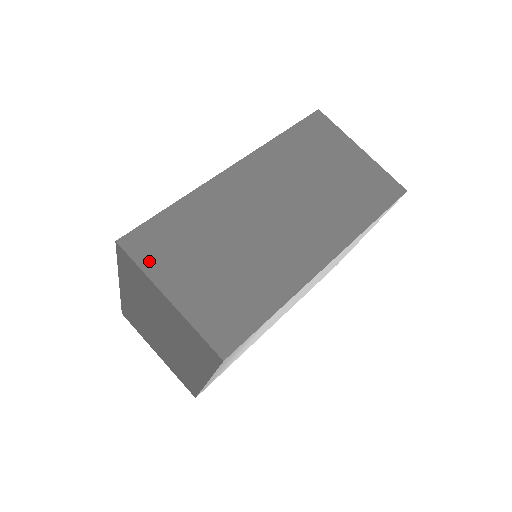
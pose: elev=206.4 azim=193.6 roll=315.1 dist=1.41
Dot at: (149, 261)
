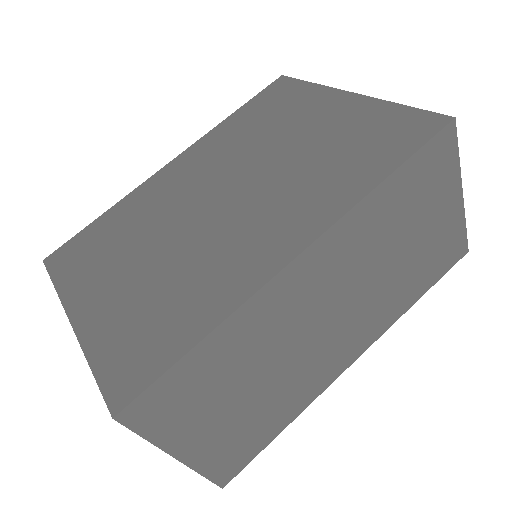
Dot at: (159, 428)
